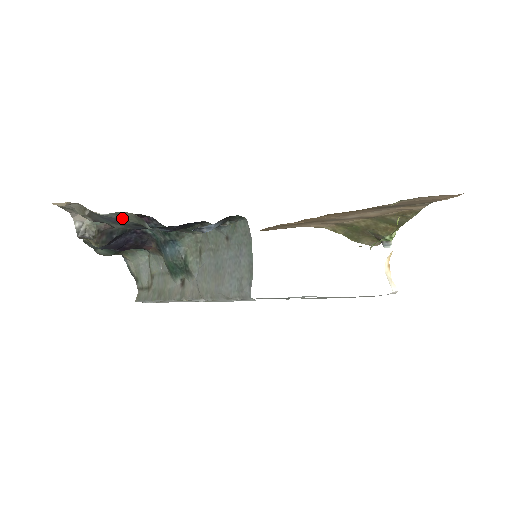
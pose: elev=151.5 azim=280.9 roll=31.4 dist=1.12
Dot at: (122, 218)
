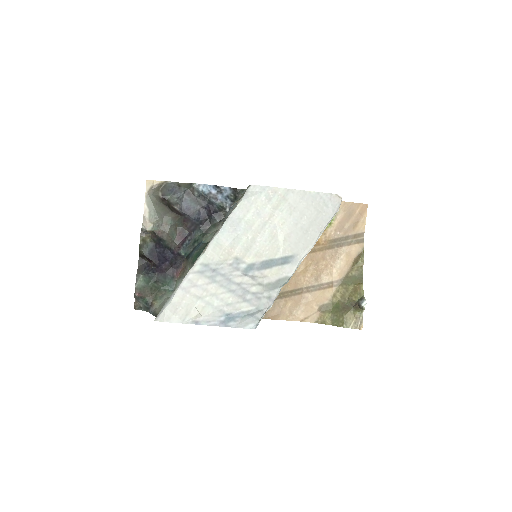
Dot at: (180, 186)
